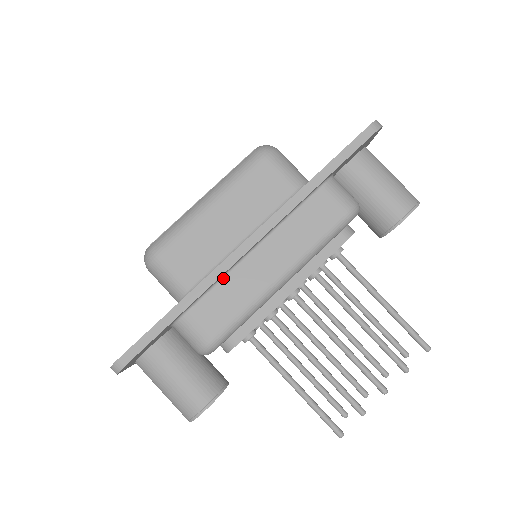
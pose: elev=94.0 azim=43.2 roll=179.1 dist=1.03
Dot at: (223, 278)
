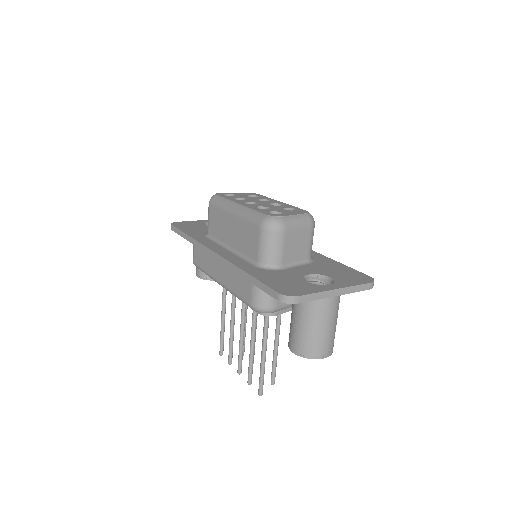
Dot at: occluded
